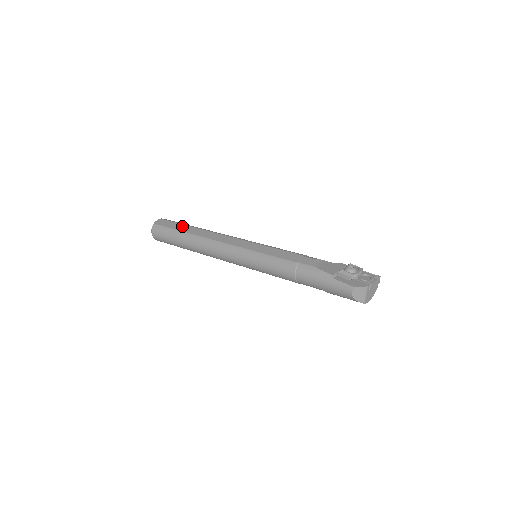
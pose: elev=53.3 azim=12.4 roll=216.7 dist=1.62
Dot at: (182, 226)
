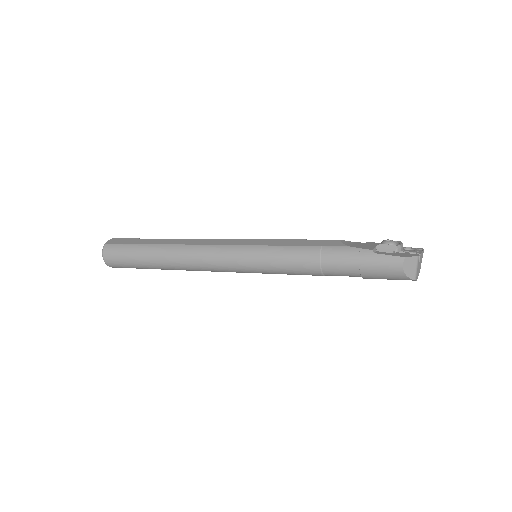
Dot at: (147, 240)
